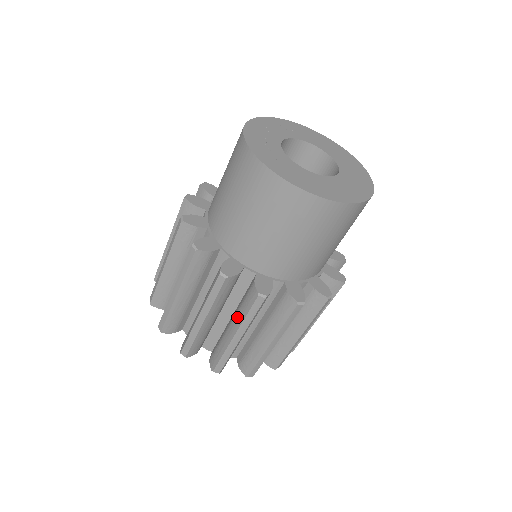
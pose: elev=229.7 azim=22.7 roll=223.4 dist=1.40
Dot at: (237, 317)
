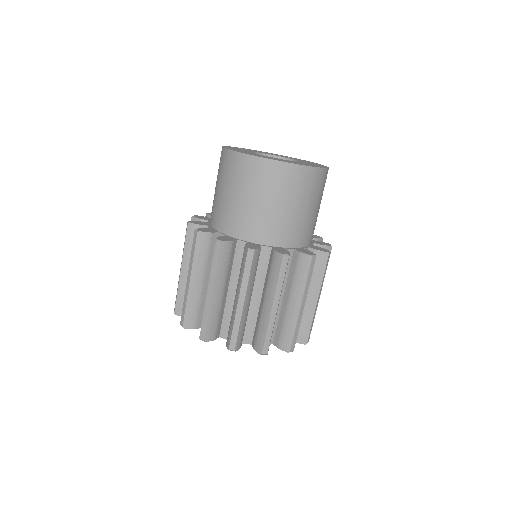
Dot at: occluded
